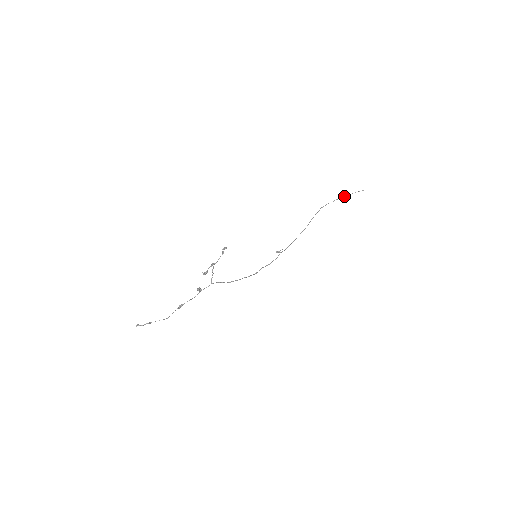
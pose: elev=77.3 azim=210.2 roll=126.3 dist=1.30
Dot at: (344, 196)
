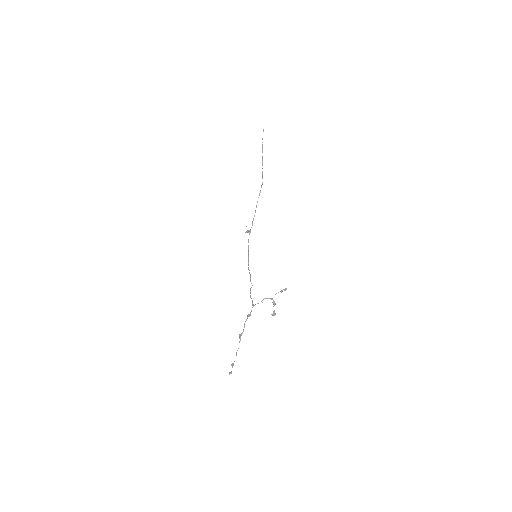
Dot at: occluded
